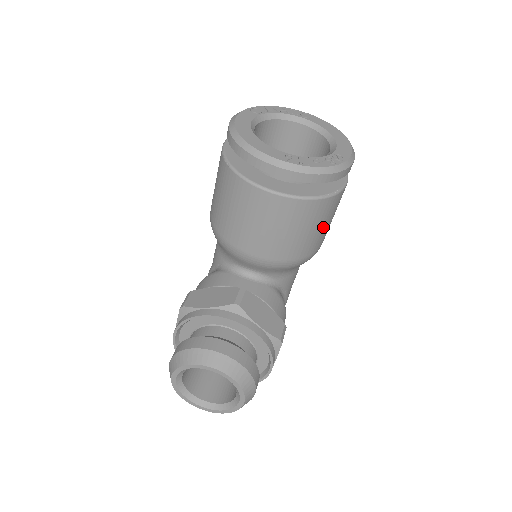
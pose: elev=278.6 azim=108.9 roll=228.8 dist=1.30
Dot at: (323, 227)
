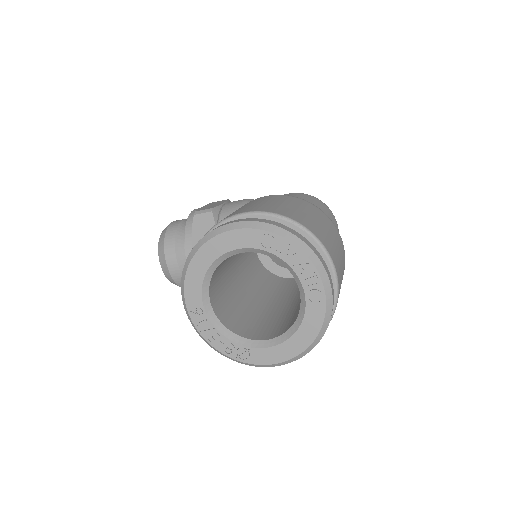
Dot at: occluded
